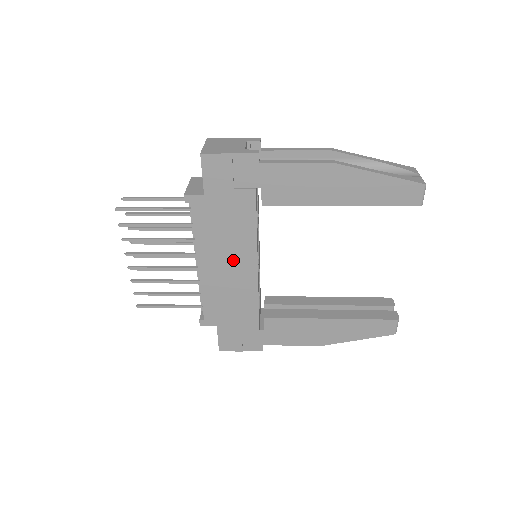
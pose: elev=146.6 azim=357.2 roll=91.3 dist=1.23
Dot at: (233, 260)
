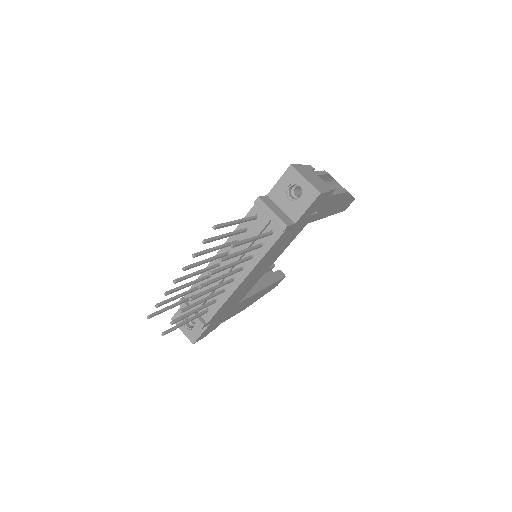
Dot at: (264, 268)
